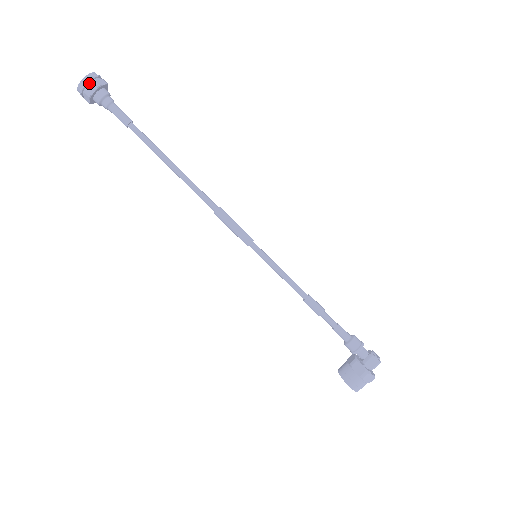
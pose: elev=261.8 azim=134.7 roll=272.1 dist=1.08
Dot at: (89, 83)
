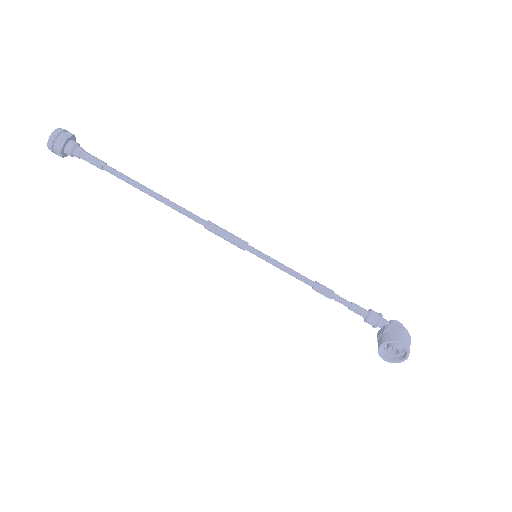
Dot at: (64, 132)
